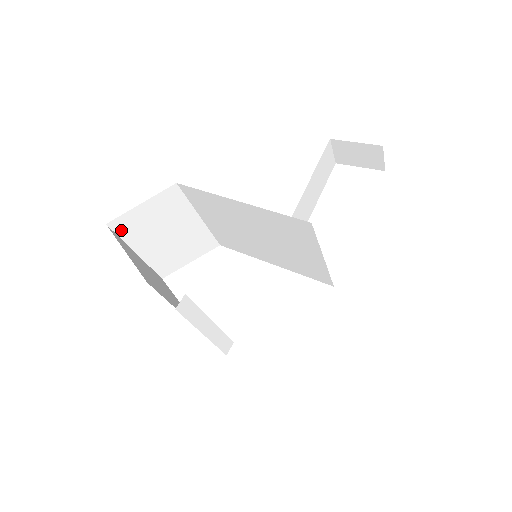
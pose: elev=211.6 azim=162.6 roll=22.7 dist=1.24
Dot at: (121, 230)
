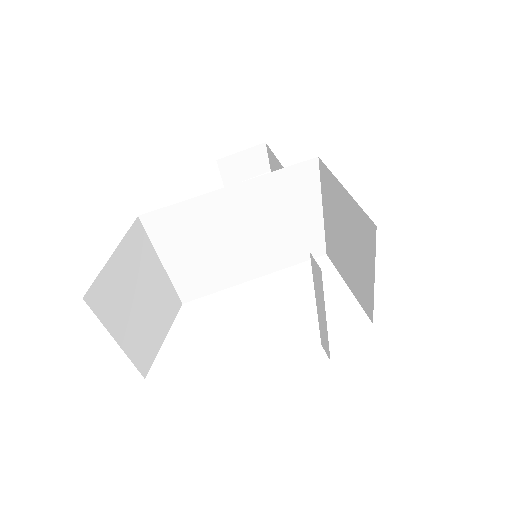
Dot at: (98, 305)
